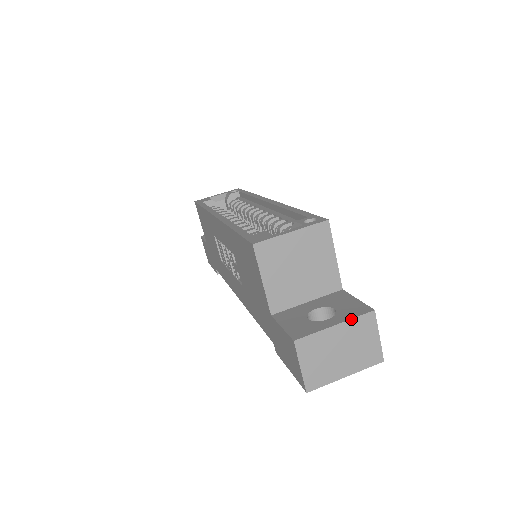
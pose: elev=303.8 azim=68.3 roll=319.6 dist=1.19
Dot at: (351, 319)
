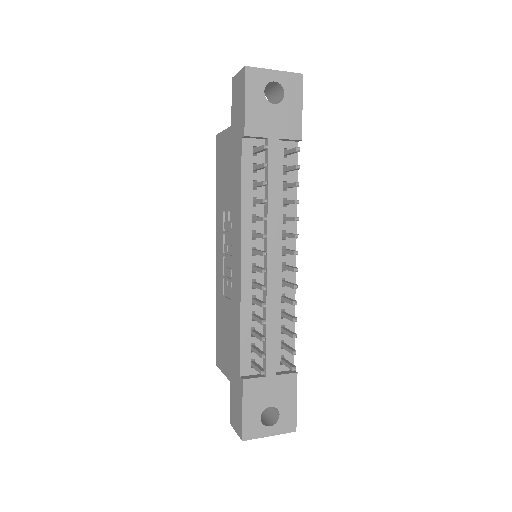
Dot at: occluded
